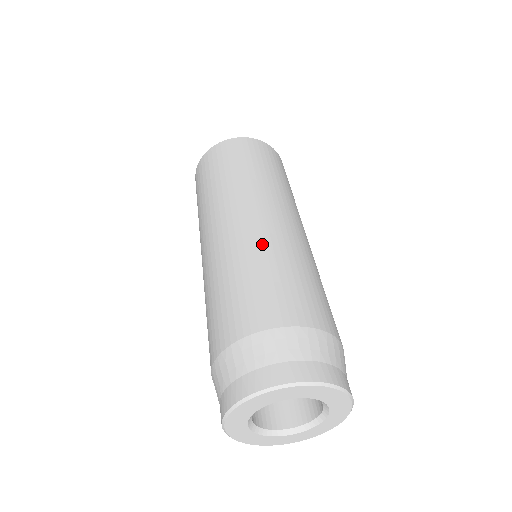
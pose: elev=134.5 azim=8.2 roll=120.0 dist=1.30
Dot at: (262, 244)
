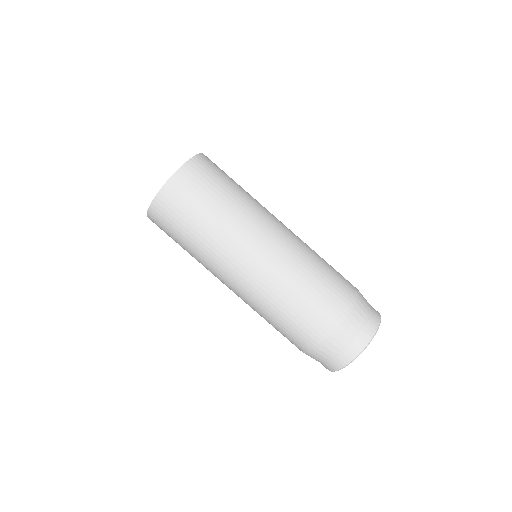
Dot at: (261, 301)
